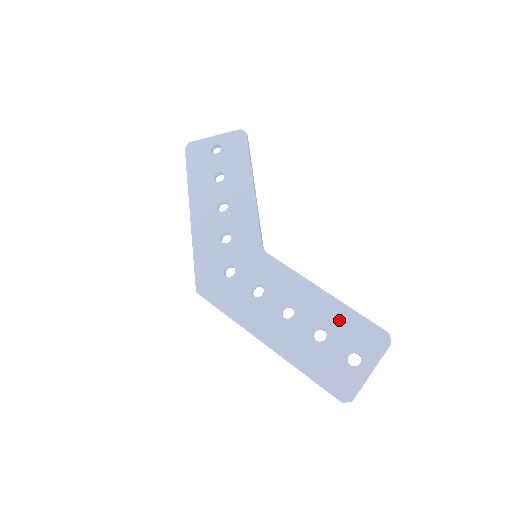
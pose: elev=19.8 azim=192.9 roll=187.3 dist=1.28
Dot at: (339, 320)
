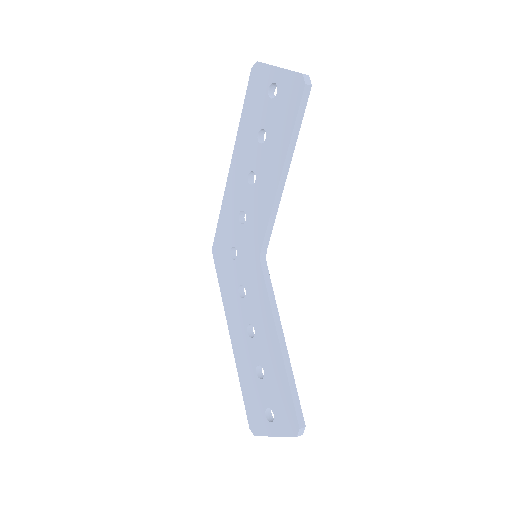
Dot at: (276, 377)
